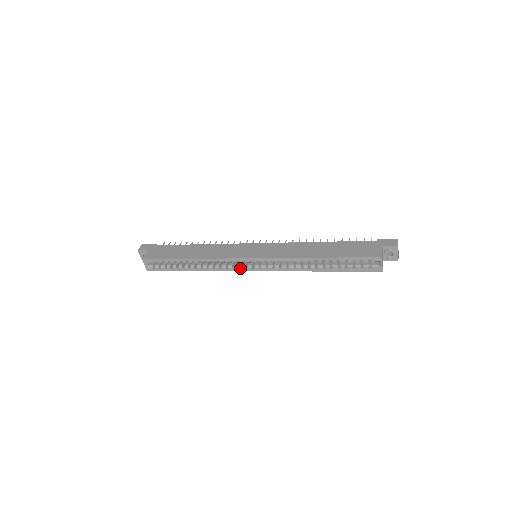
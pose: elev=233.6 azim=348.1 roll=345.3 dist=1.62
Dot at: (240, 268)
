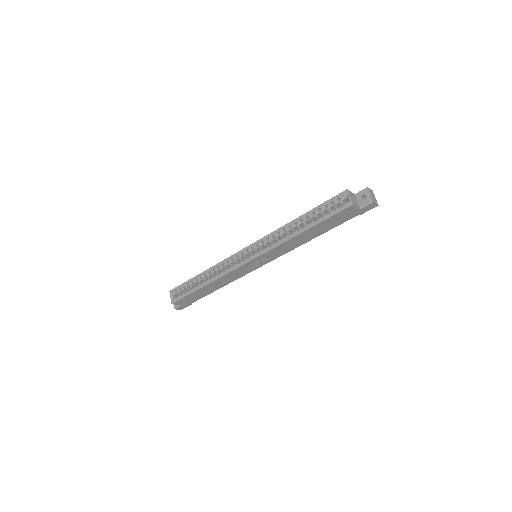
Dot at: (239, 264)
